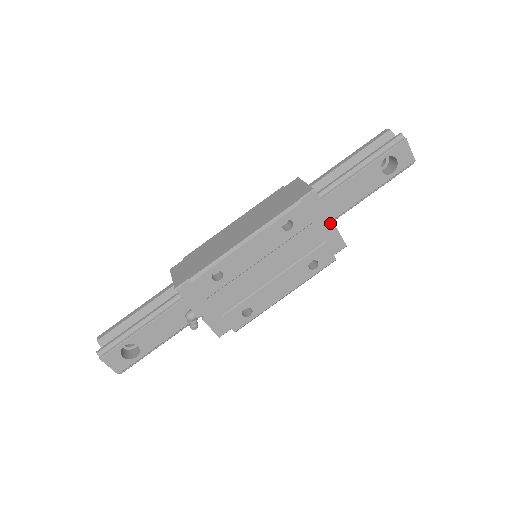
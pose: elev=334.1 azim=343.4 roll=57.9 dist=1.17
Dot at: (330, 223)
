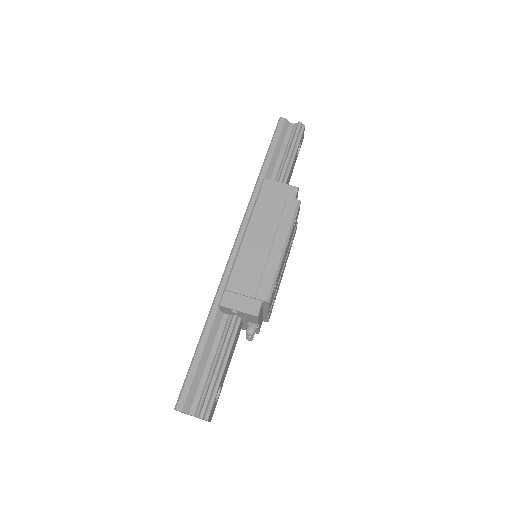
Dot at: occluded
